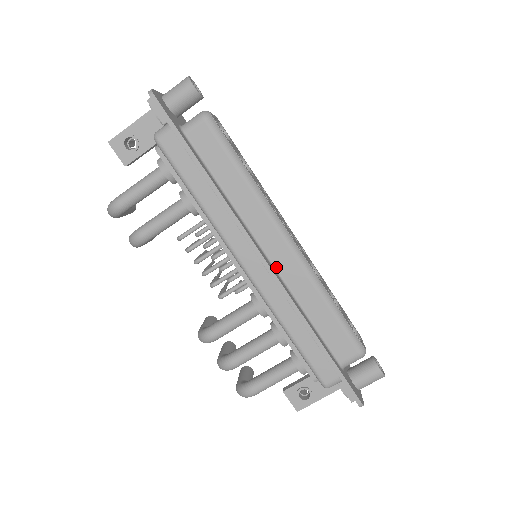
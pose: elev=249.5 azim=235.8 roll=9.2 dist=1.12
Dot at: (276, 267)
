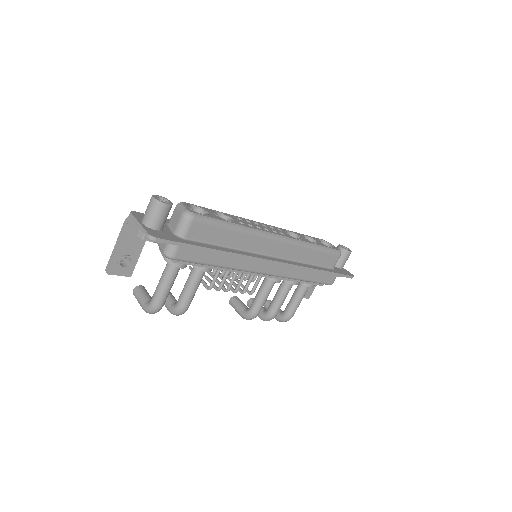
Dot at: (279, 257)
